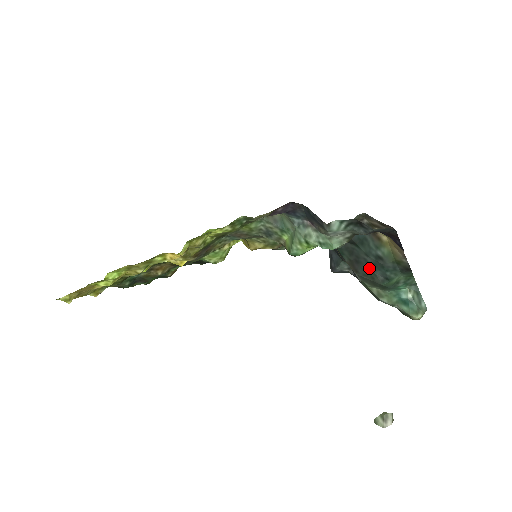
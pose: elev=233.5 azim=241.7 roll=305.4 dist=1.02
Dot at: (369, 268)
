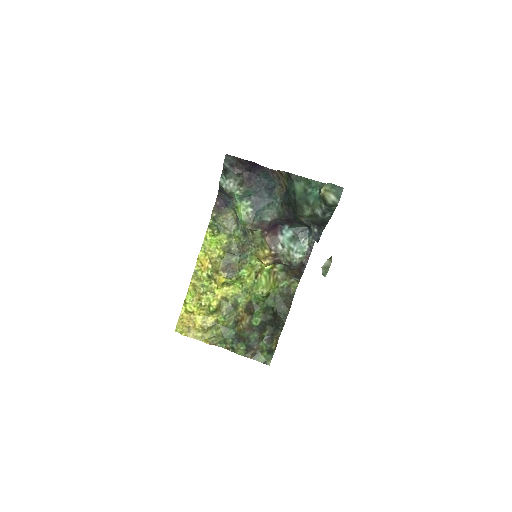
Dot at: (292, 202)
